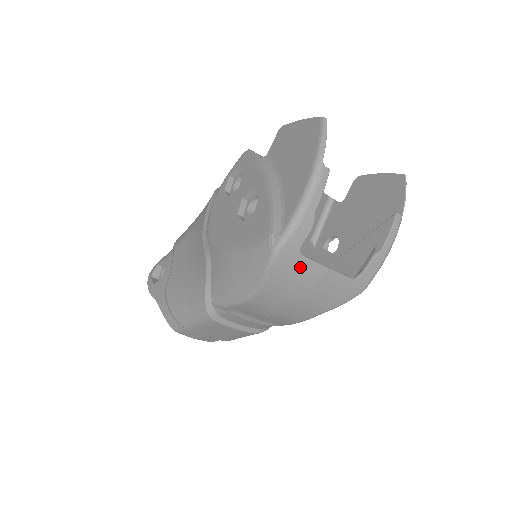
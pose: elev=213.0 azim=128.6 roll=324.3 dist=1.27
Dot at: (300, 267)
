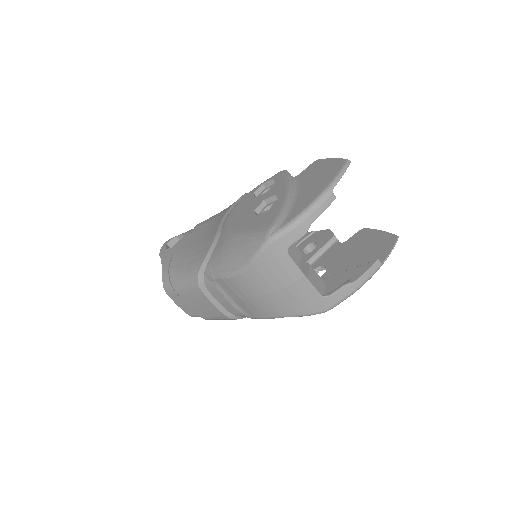
Dot at: (283, 263)
